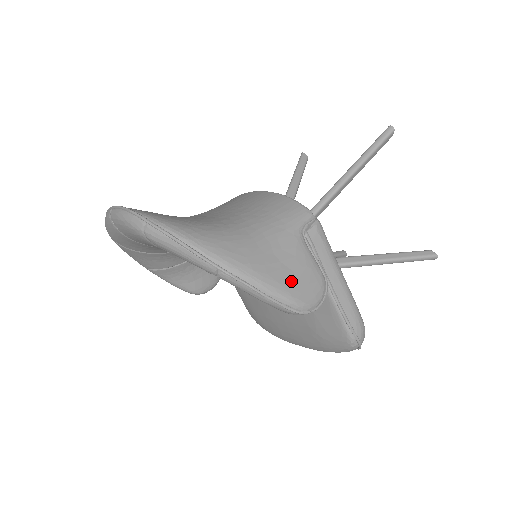
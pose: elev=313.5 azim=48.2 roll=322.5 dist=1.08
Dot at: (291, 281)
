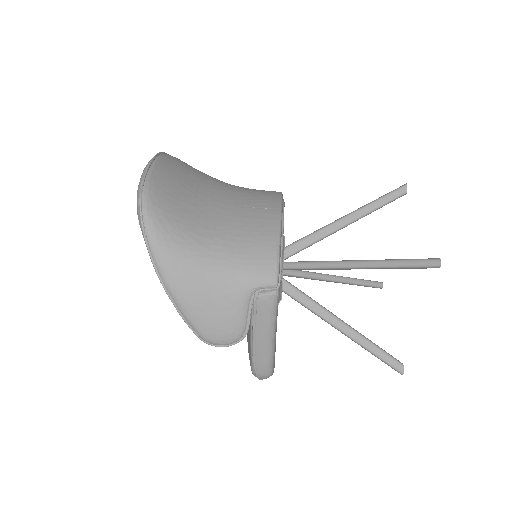
Dot at: (209, 320)
